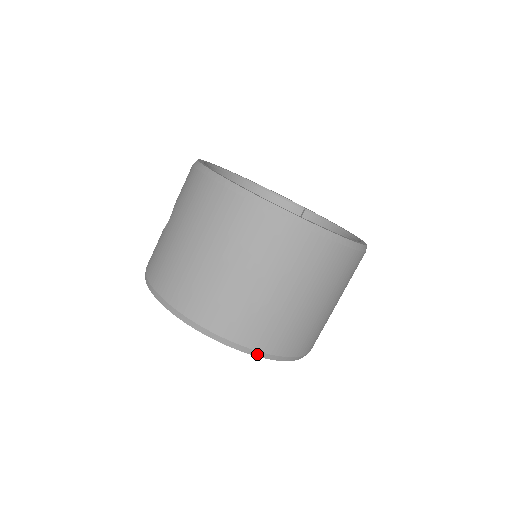
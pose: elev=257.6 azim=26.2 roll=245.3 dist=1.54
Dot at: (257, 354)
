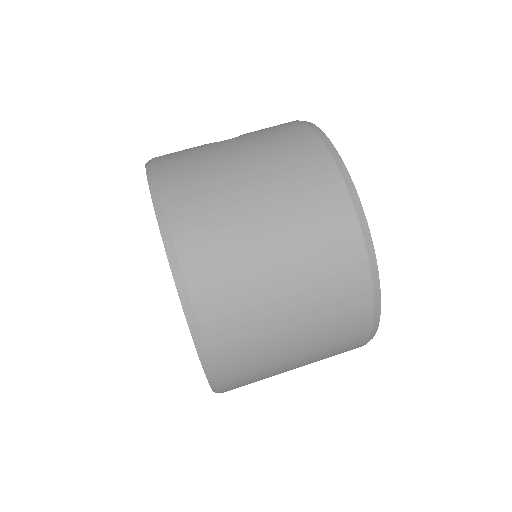
Dot at: (198, 344)
